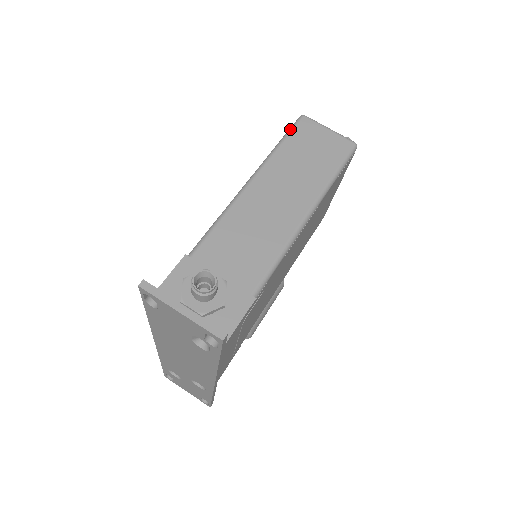
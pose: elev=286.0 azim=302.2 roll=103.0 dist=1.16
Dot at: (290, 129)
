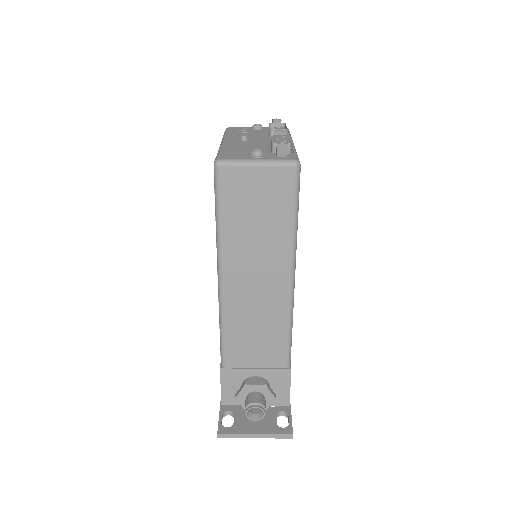
Dot at: (216, 195)
